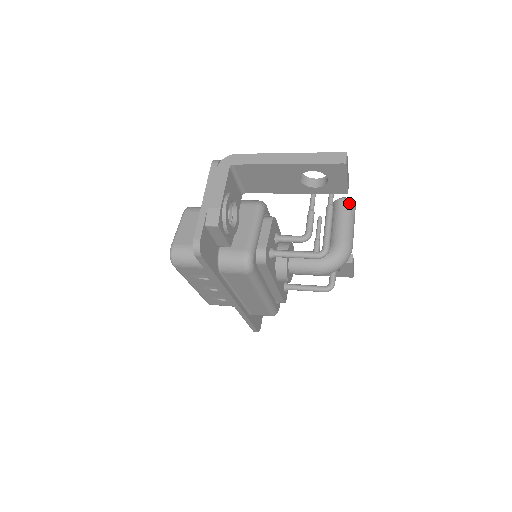
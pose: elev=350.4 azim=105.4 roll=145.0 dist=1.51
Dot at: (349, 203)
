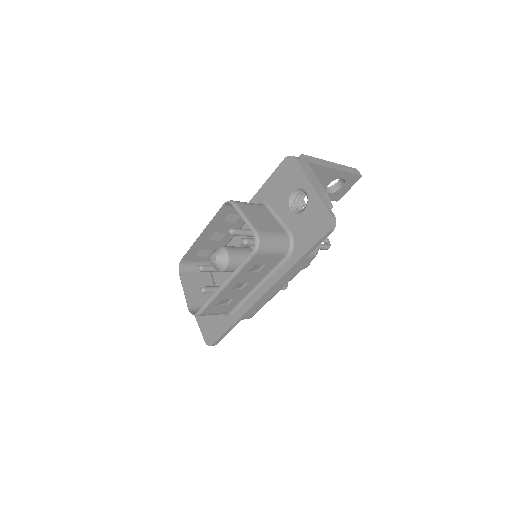
Dot at: occluded
